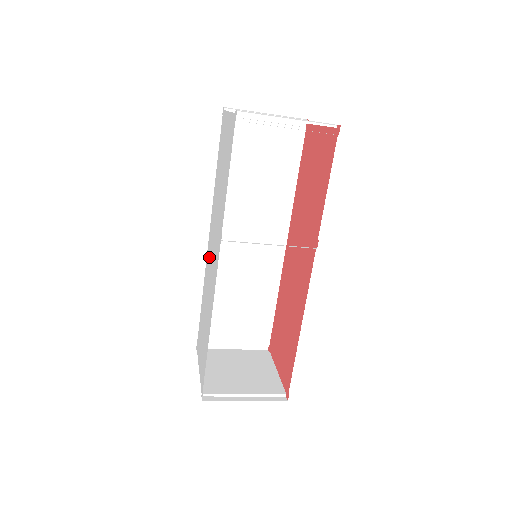
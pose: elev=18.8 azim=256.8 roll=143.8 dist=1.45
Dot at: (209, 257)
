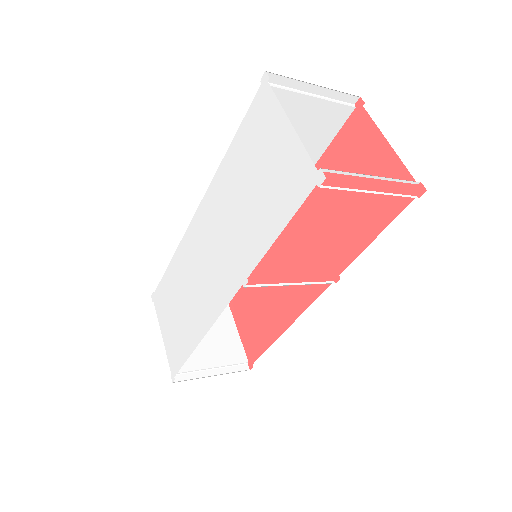
Dot at: (198, 244)
